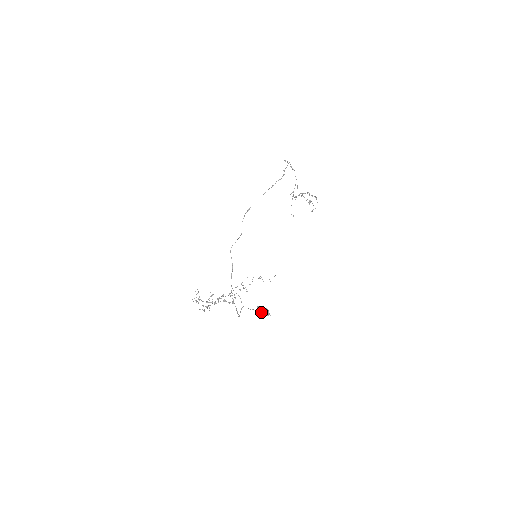
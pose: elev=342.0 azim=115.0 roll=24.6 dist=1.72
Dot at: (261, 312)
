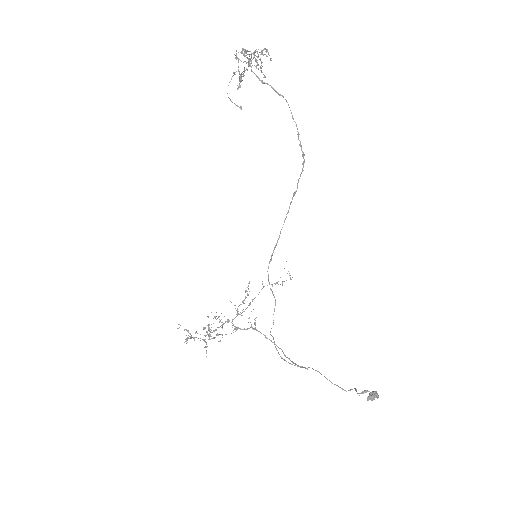
Dot at: occluded
